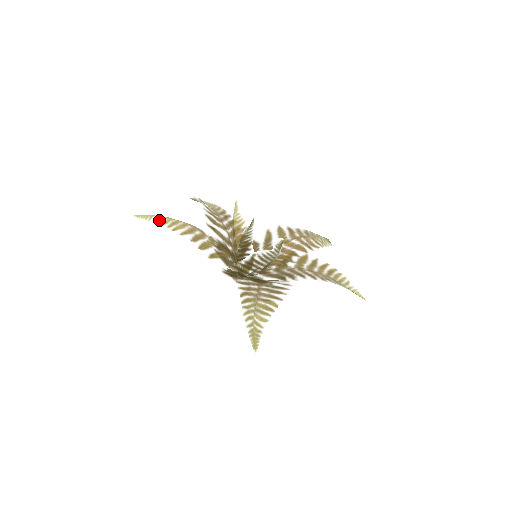
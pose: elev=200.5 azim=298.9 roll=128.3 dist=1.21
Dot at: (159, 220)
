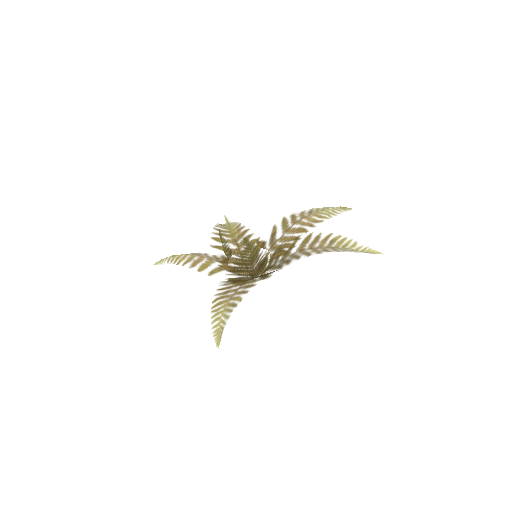
Dot at: (168, 260)
